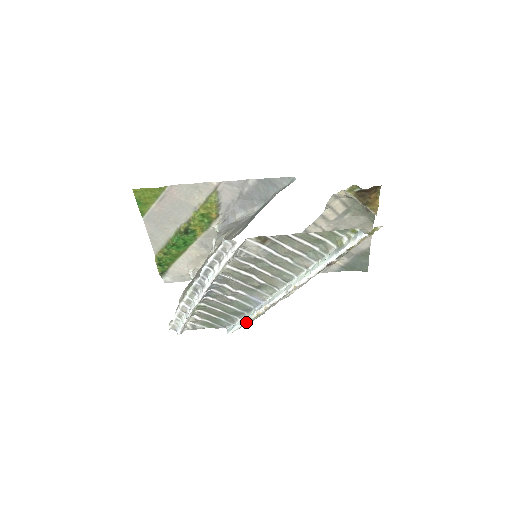
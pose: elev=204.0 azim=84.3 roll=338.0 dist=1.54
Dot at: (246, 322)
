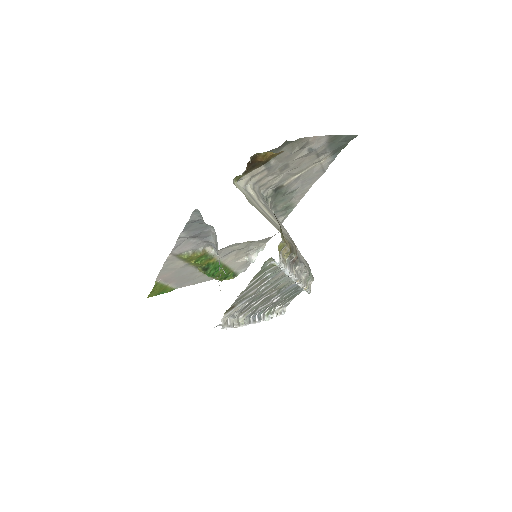
Dot at: (307, 291)
